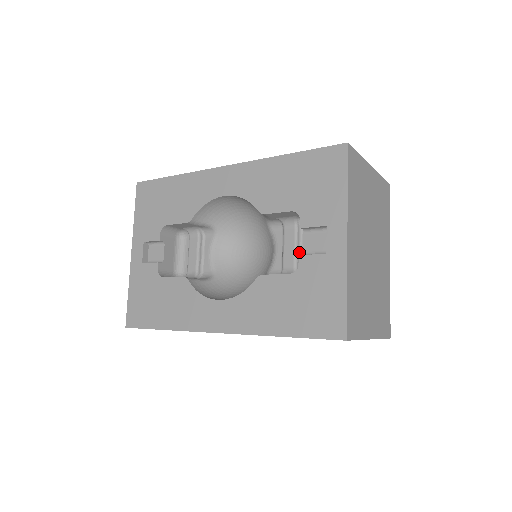
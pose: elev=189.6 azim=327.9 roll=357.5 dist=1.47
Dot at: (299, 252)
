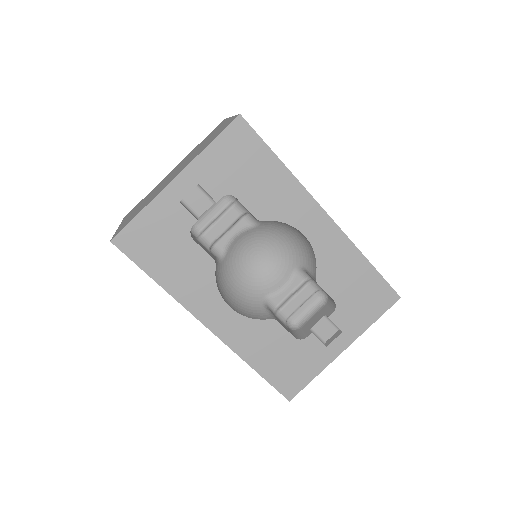
Dot at: (299, 307)
